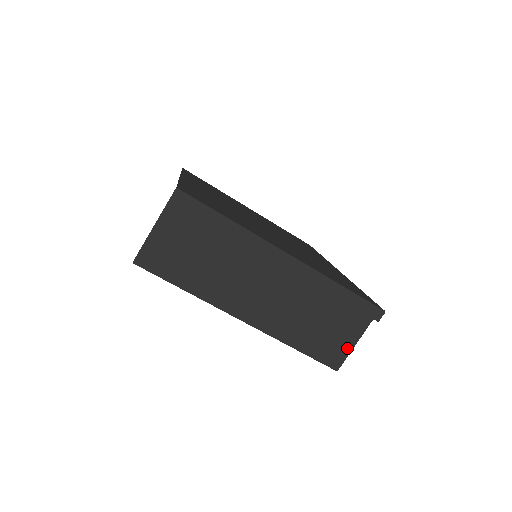
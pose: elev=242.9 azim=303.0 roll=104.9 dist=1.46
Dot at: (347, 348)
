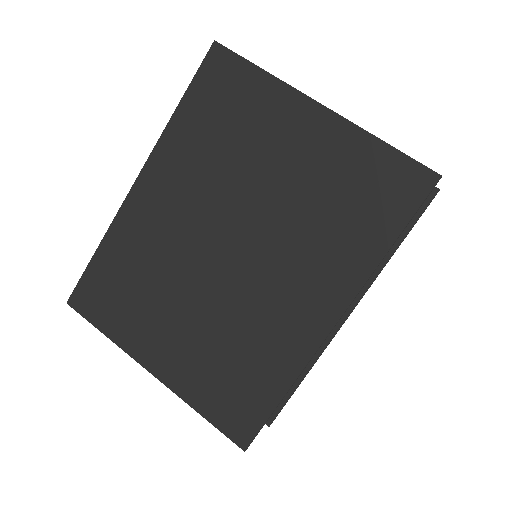
Dot at: occluded
